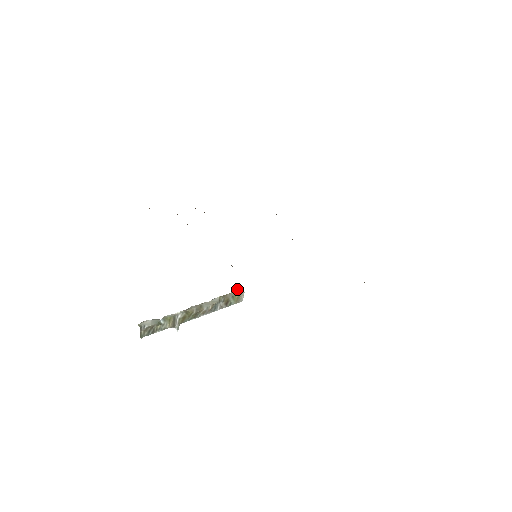
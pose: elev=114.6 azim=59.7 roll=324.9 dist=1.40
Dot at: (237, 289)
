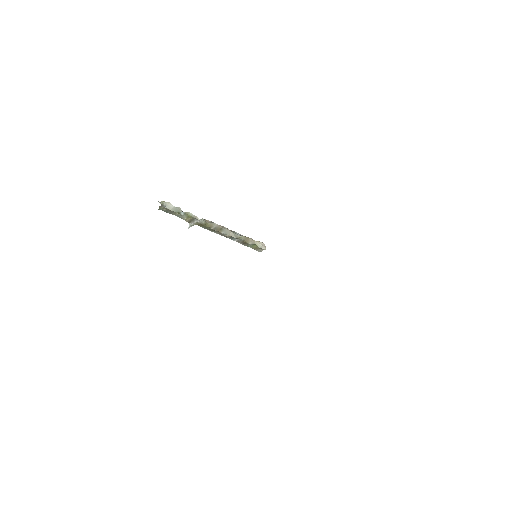
Dot at: (263, 243)
